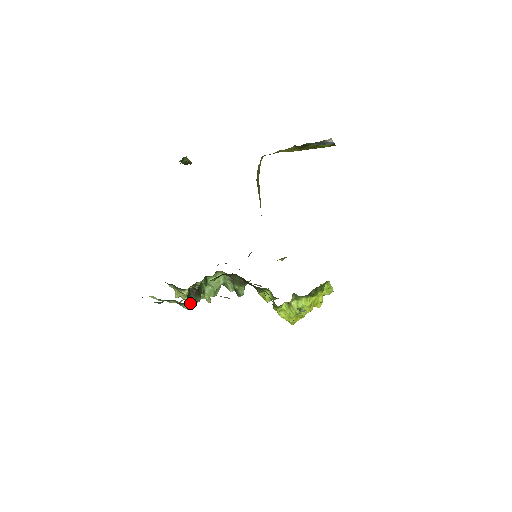
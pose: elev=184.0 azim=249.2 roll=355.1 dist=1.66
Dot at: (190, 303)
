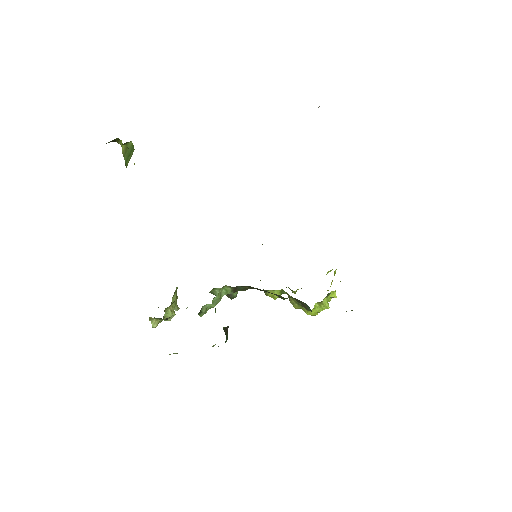
Dot at: occluded
